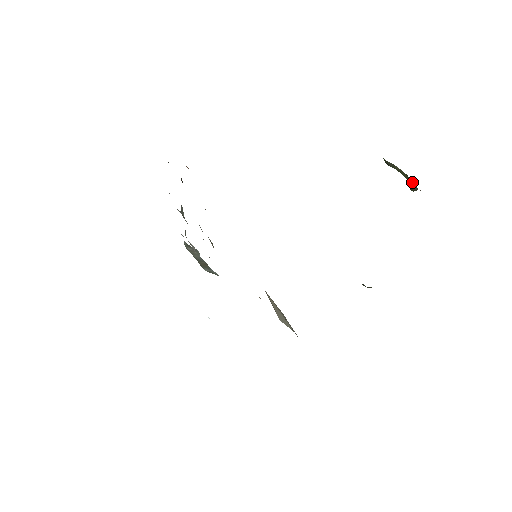
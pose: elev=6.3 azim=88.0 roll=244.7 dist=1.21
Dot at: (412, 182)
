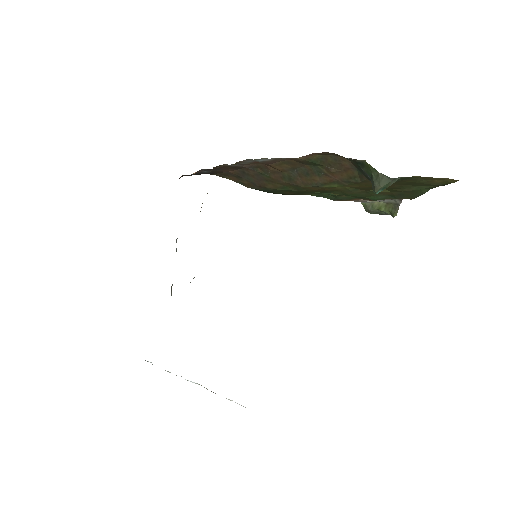
Dot at: (392, 205)
